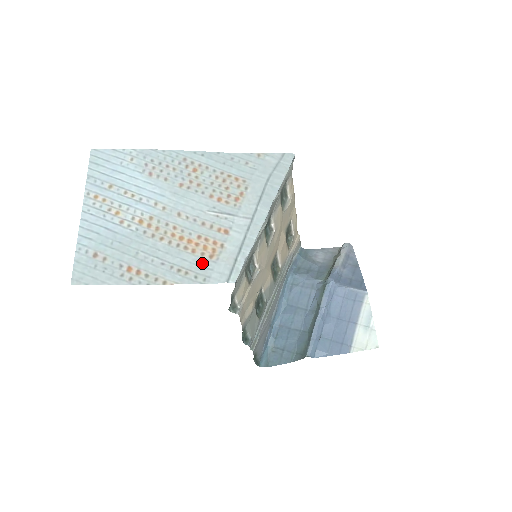
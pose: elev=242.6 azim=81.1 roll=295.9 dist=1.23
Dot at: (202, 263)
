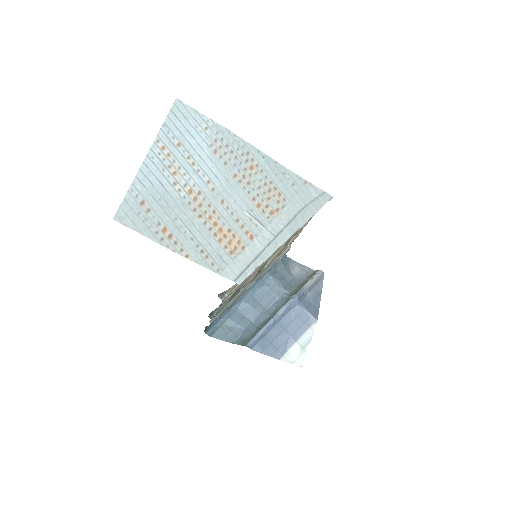
Dot at: (222, 254)
